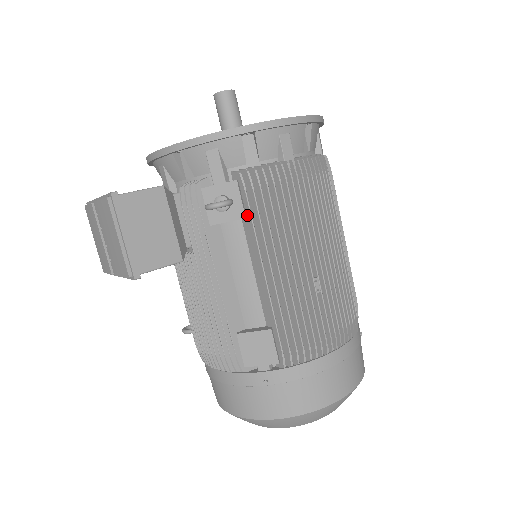
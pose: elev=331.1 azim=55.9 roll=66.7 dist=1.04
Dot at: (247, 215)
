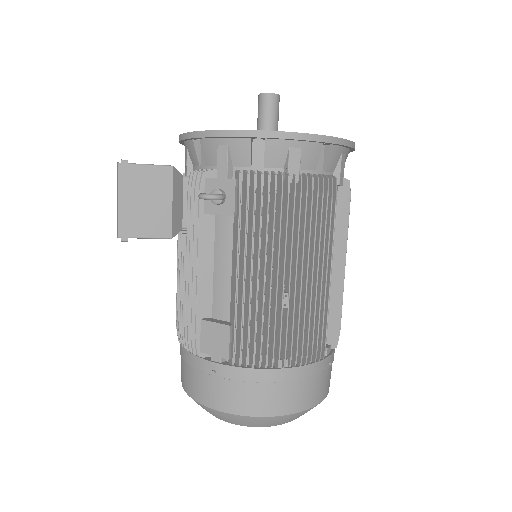
Dot at: (237, 214)
